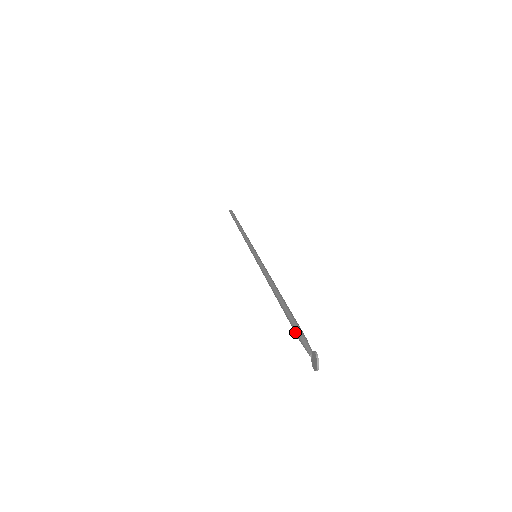
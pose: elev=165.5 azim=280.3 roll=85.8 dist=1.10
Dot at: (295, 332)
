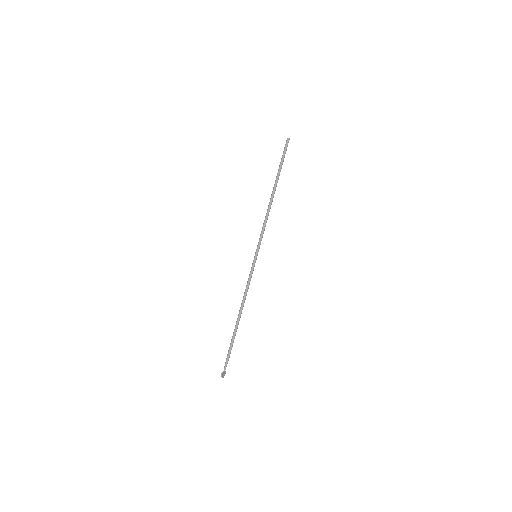
Dot at: (228, 352)
